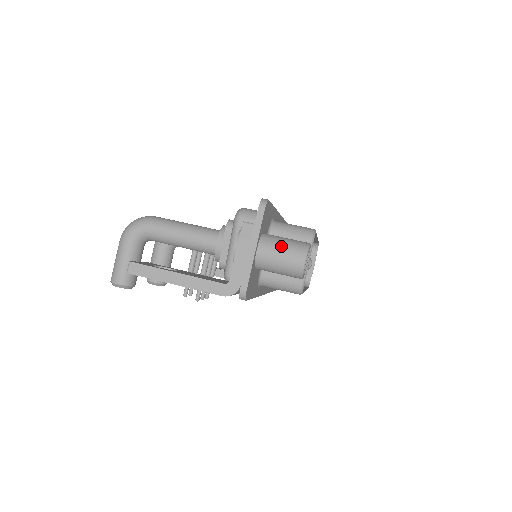
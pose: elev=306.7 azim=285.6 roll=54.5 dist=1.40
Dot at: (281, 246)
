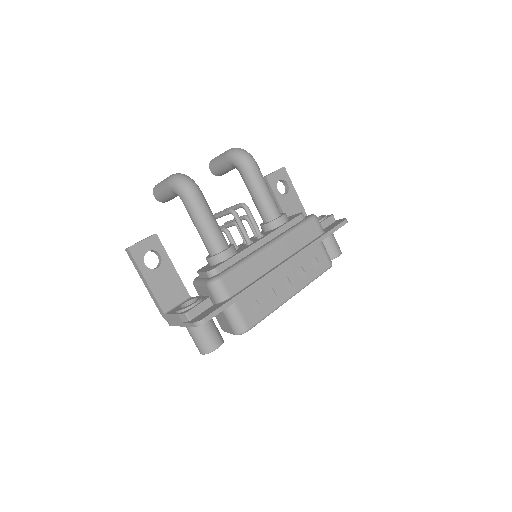
Dot at: (197, 338)
